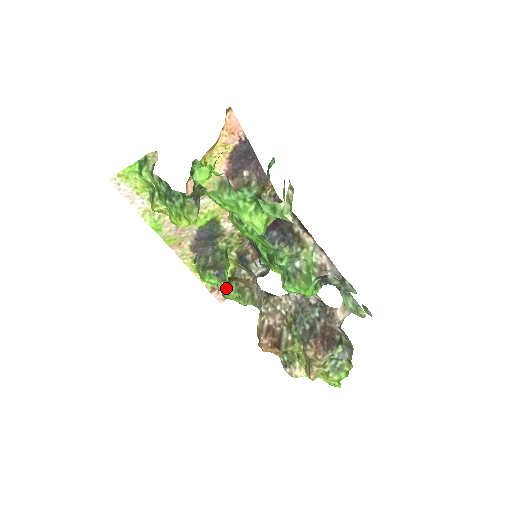
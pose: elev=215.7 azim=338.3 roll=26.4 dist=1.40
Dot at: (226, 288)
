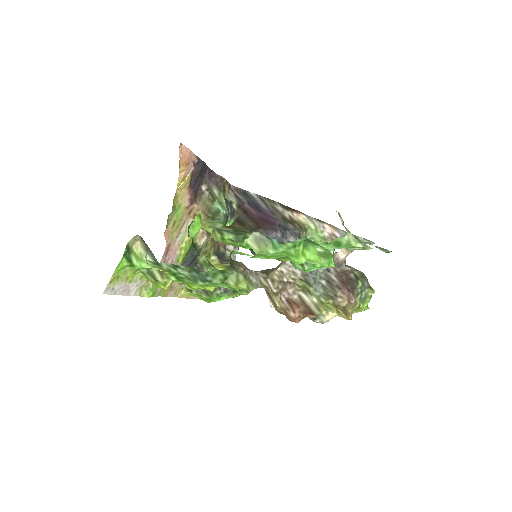
Dot at: occluded
